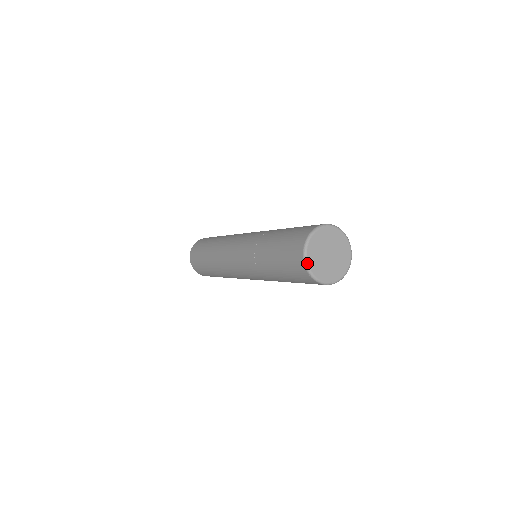
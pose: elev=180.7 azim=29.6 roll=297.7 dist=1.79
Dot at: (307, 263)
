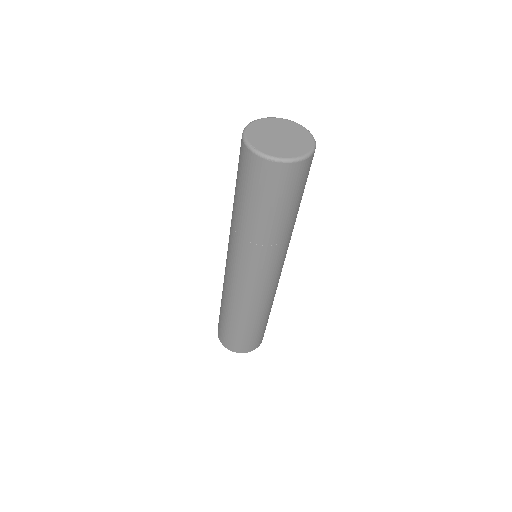
Dot at: (256, 150)
